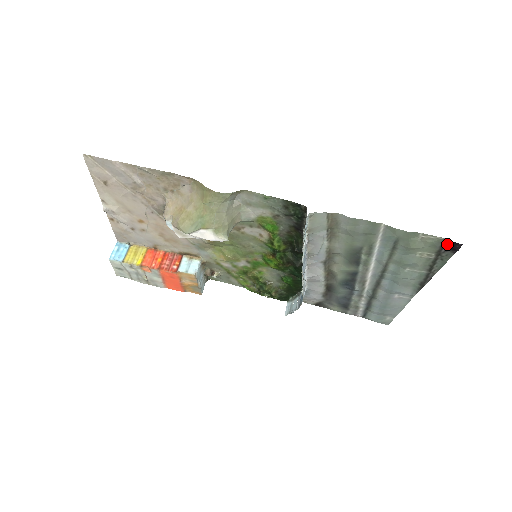
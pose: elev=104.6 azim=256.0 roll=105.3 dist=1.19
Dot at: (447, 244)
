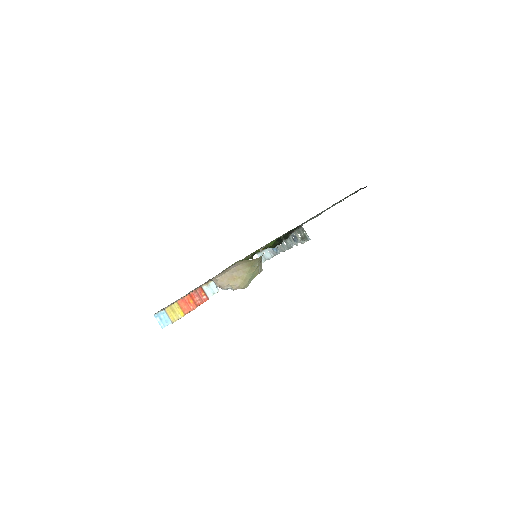
Dot at: occluded
